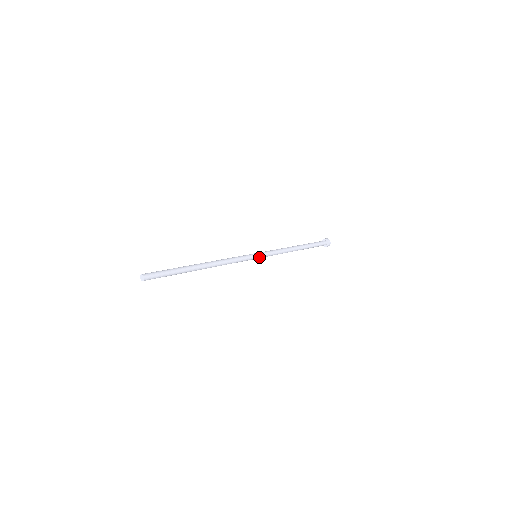
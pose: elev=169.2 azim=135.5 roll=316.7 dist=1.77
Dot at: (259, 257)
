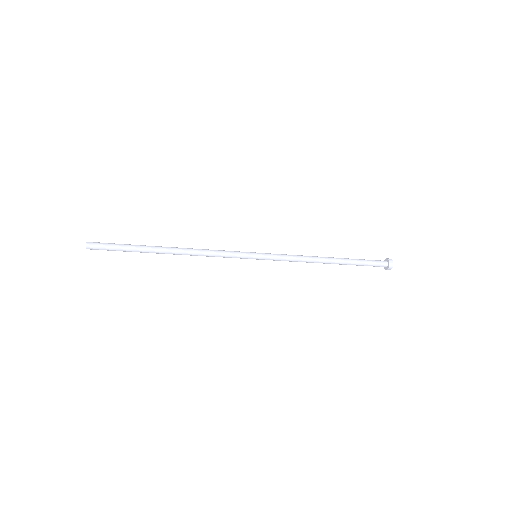
Dot at: (260, 255)
